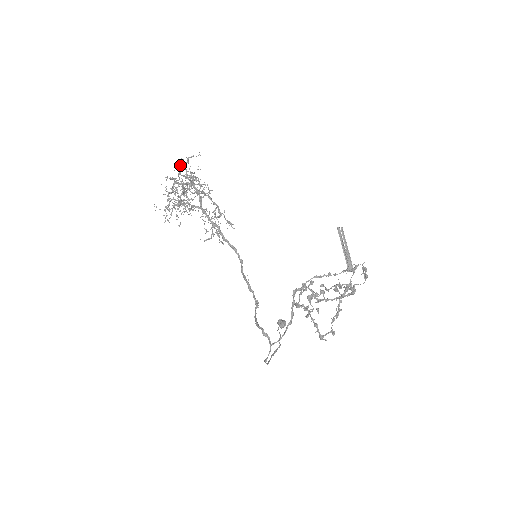
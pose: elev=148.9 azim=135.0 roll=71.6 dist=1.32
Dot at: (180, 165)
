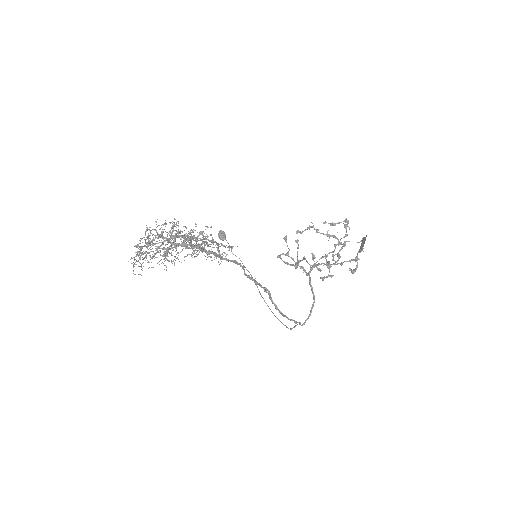
Dot at: (189, 248)
